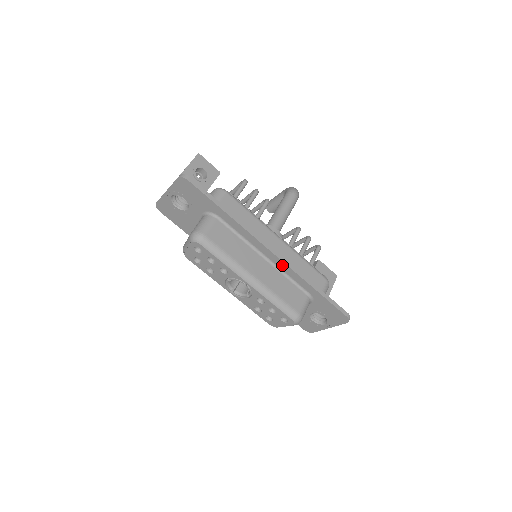
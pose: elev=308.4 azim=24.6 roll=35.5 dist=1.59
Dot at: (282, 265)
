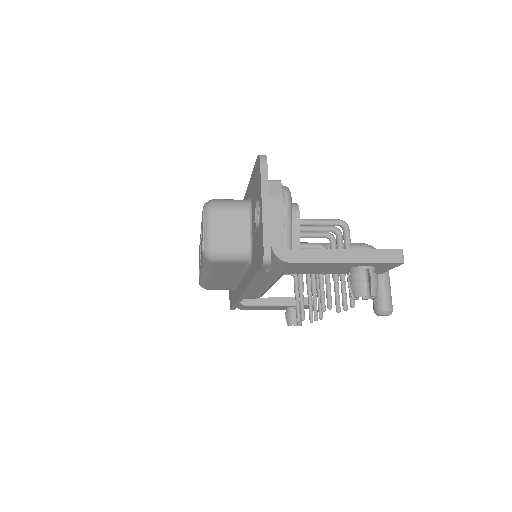
Dot at: occluded
